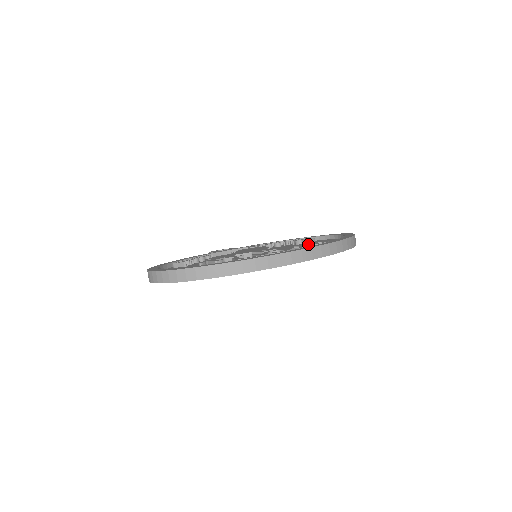
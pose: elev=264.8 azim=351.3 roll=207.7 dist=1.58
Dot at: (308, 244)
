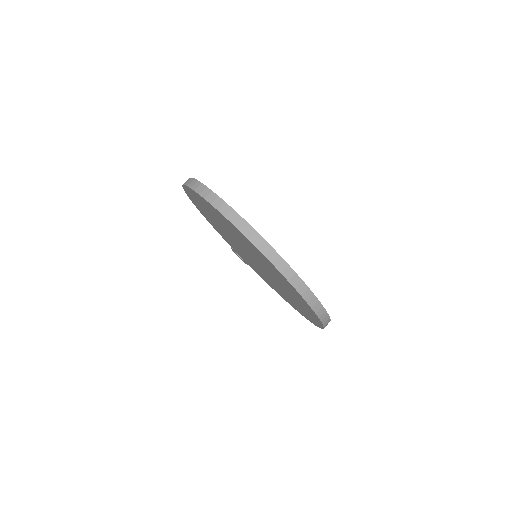
Dot at: occluded
